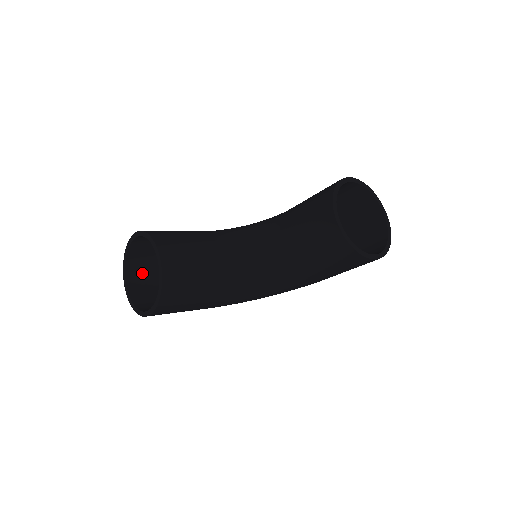
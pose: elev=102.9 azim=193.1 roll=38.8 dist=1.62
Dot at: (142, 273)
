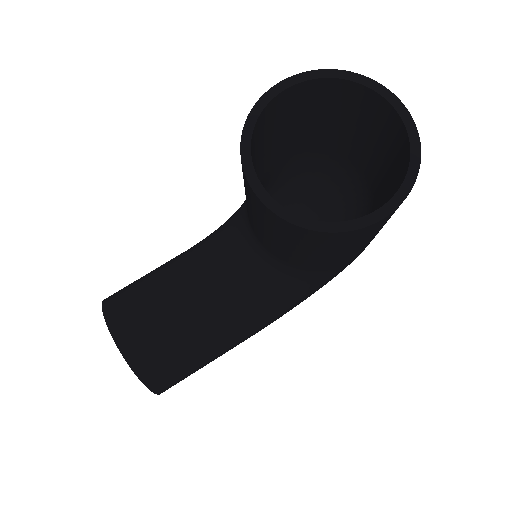
Dot at: occluded
